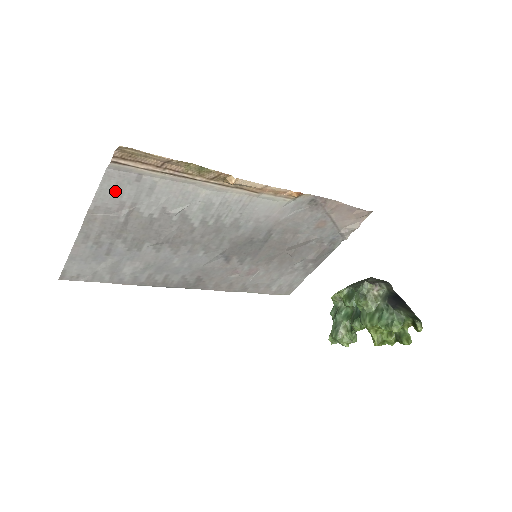
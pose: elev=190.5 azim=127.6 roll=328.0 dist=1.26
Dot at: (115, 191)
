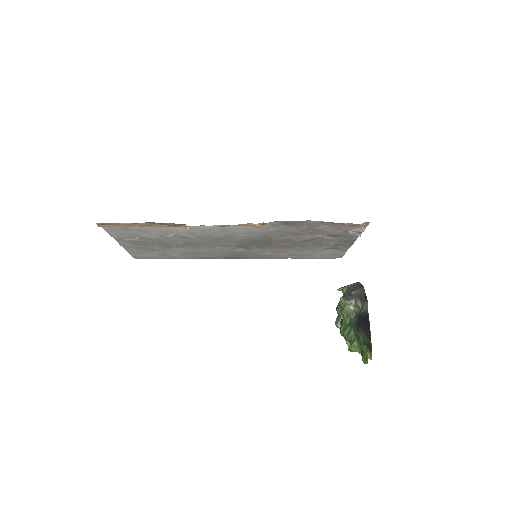
Dot at: (119, 233)
